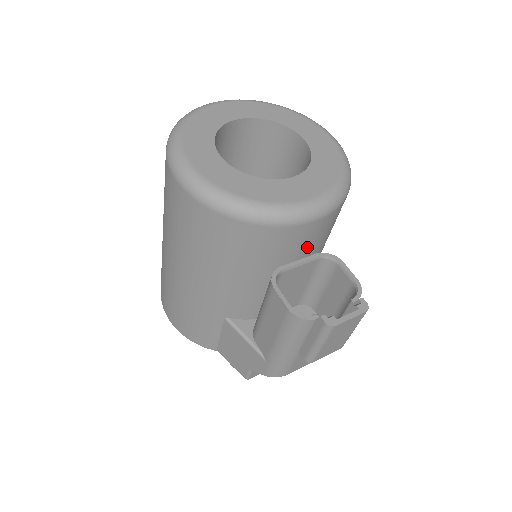
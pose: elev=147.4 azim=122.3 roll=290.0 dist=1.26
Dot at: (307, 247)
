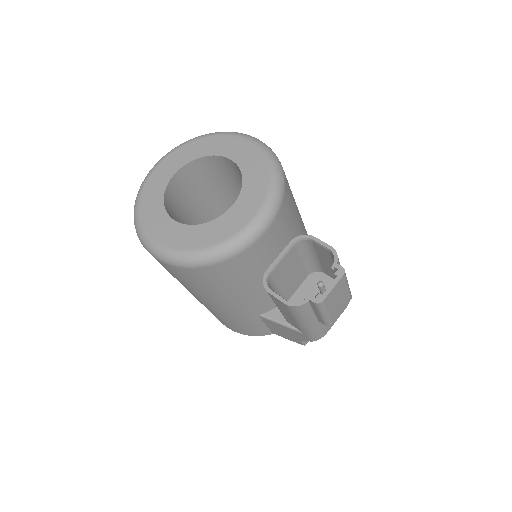
Dot at: (278, 245)
